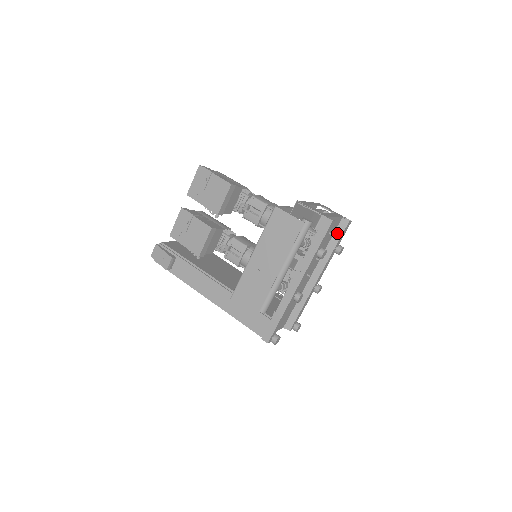
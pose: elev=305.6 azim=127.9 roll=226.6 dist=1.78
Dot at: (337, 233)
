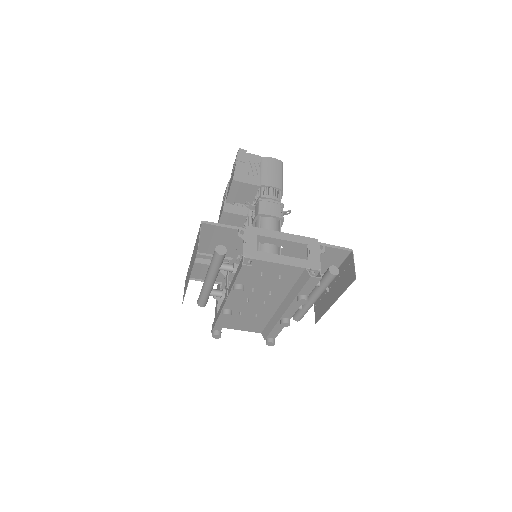
Dot at: (301, 281)
